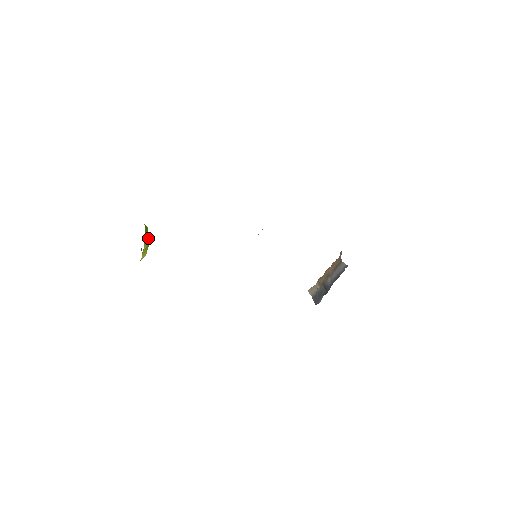
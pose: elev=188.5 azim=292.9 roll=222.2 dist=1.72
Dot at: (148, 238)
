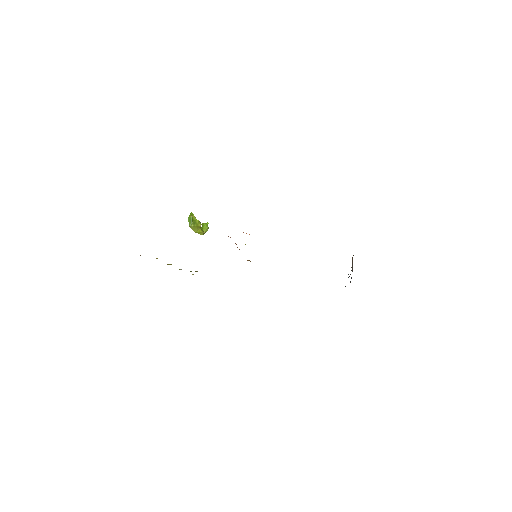
Dot at: (194, 225)
